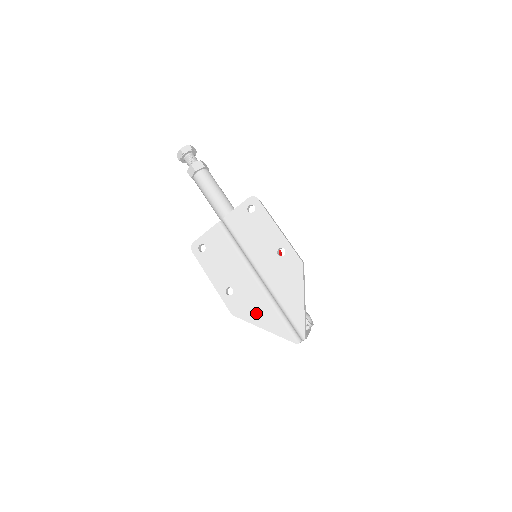
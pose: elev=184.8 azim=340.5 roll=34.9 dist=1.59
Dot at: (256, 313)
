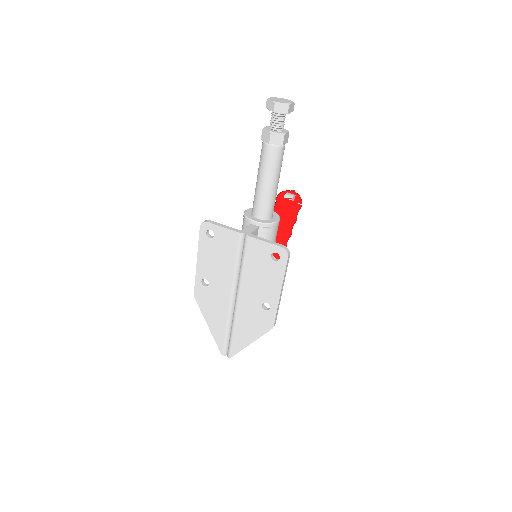
Dot at: (212, 314)
